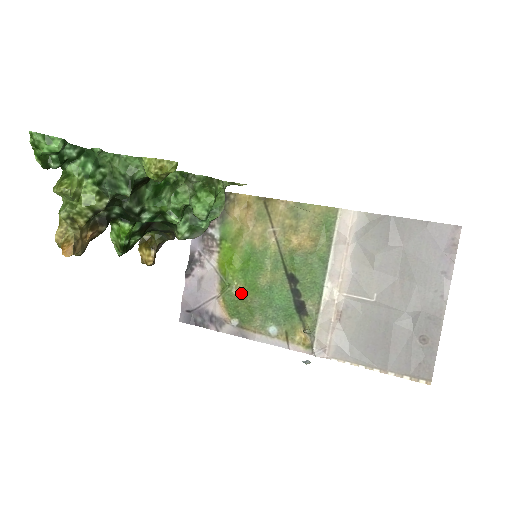
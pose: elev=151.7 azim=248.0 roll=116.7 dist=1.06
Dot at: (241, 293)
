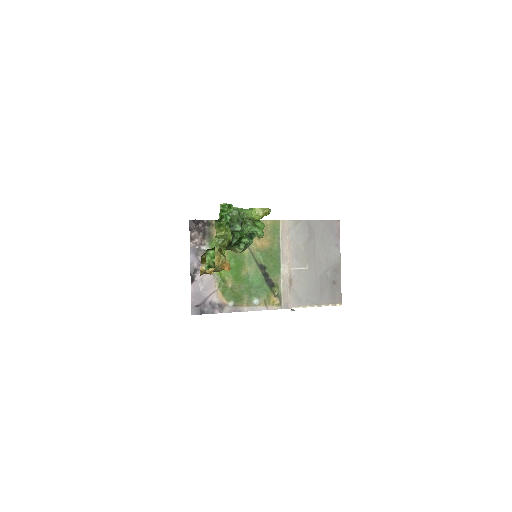
Dot at: (232, 284)
